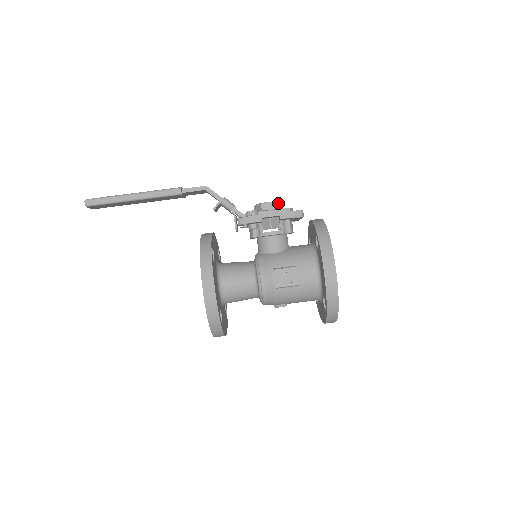
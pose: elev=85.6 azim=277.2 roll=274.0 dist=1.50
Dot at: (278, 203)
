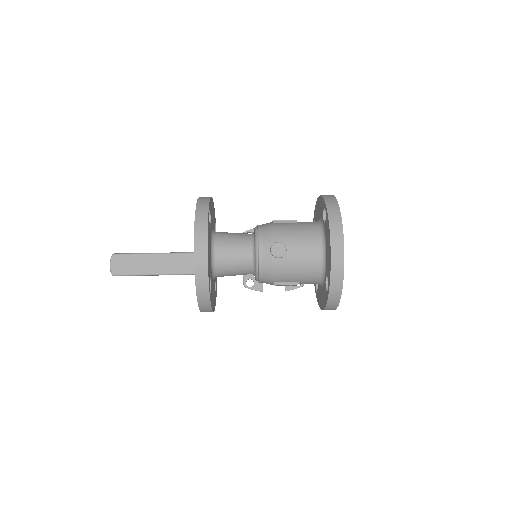
Dot at: occluded
